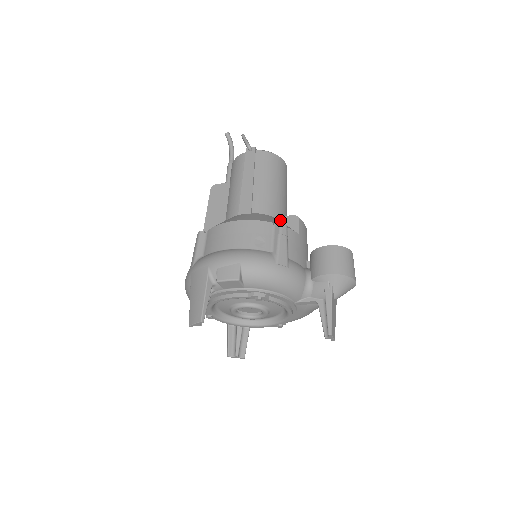
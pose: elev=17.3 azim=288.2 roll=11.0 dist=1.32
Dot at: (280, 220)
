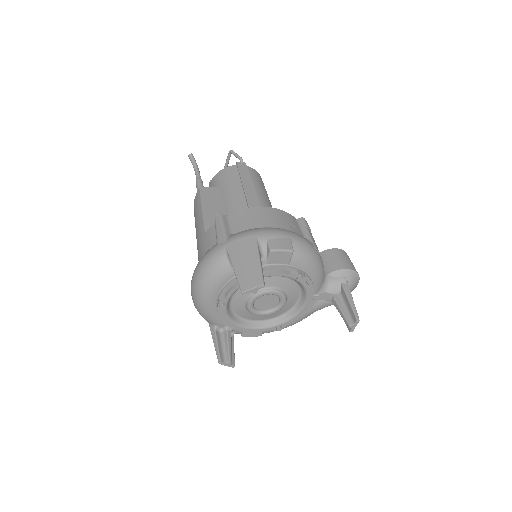
Dot at: occluded
